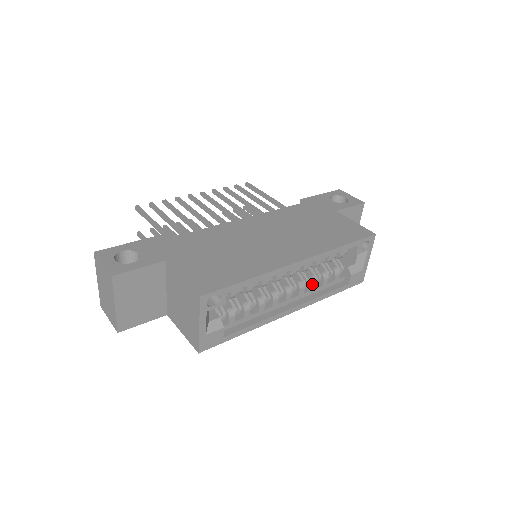
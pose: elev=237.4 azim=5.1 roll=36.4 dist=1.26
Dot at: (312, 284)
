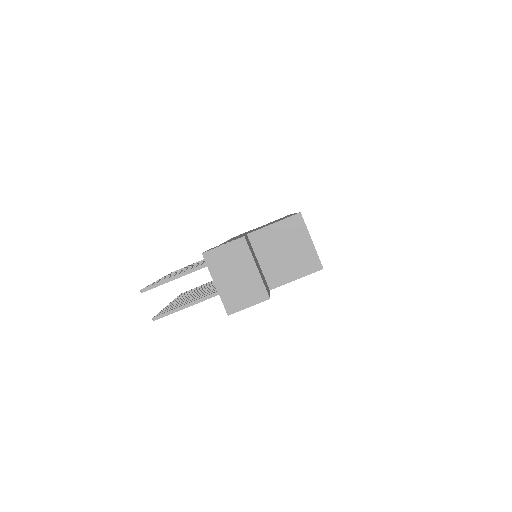
Dot at: occluded
